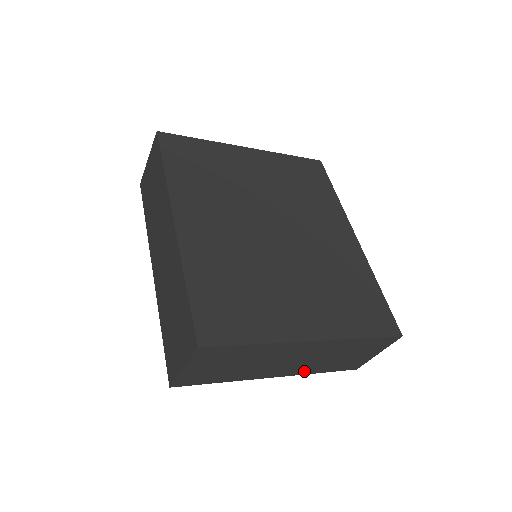
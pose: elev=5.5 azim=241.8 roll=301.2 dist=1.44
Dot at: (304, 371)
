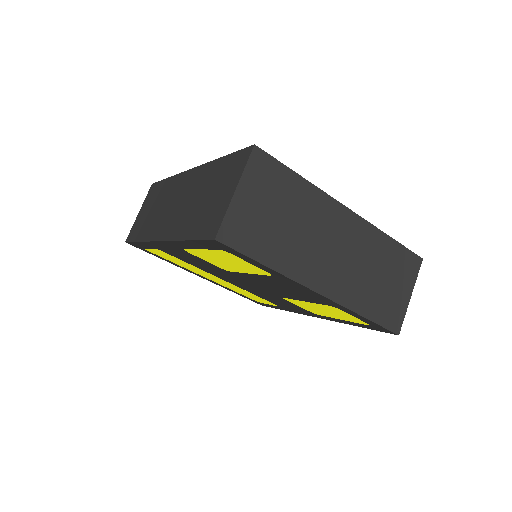
Dot at: (348, 298)
